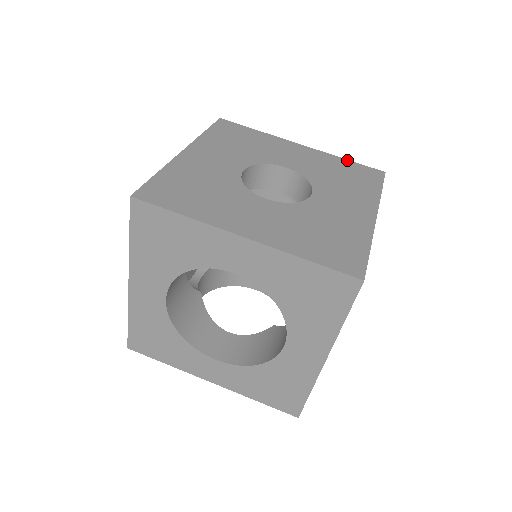
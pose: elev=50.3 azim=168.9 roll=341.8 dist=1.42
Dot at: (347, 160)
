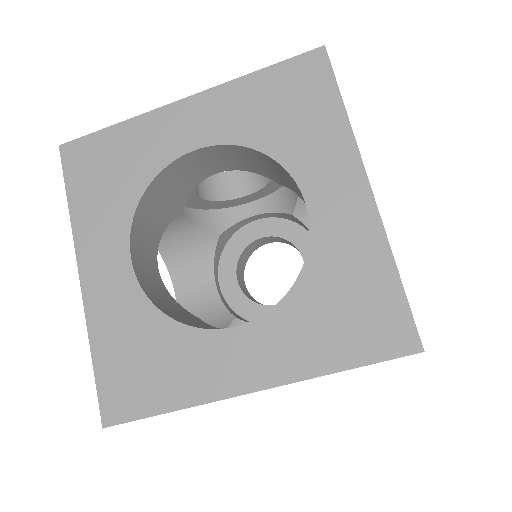
Dot at: occluded
